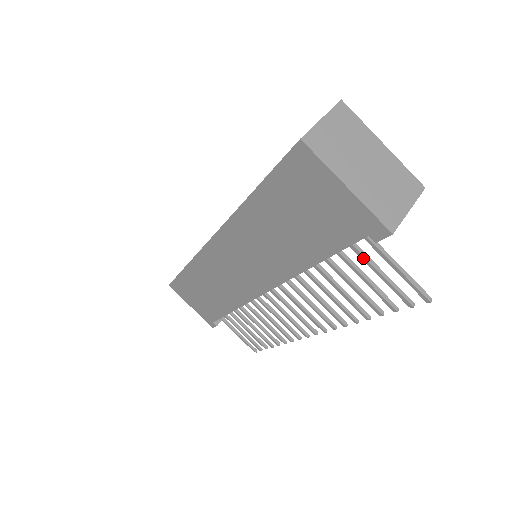
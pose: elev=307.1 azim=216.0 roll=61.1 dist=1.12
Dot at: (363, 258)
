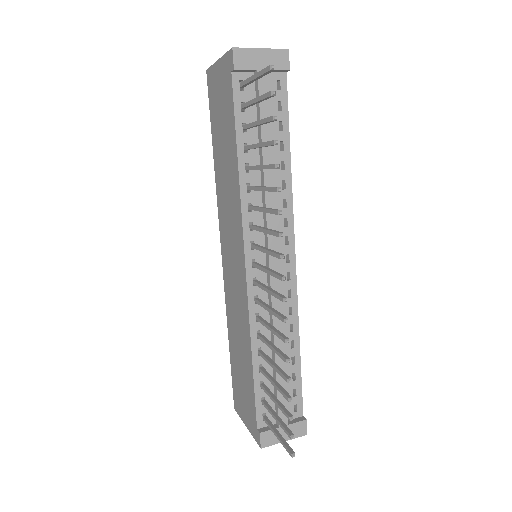
Dot at: (247, 104)
